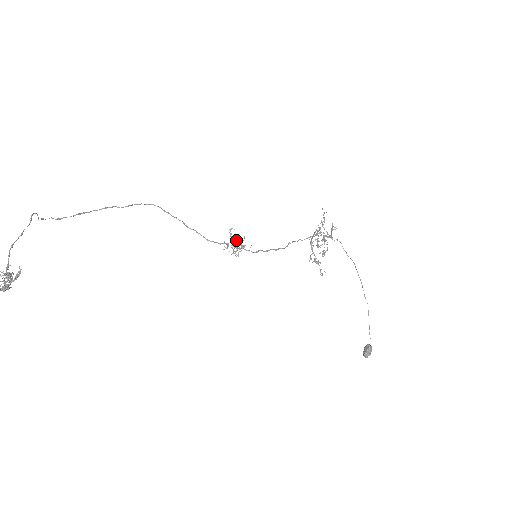
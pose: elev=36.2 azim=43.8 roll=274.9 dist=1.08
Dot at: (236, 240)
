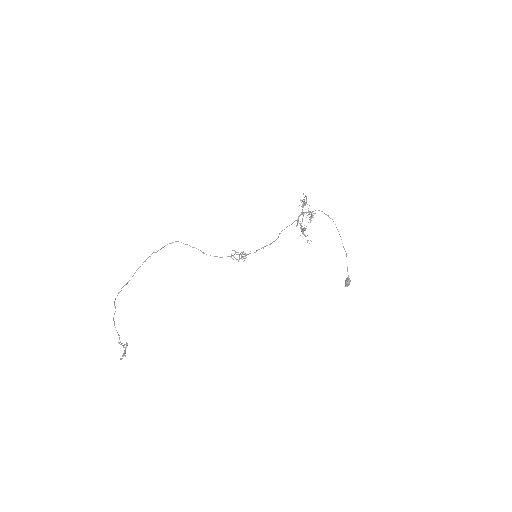
Dot at: occluded
